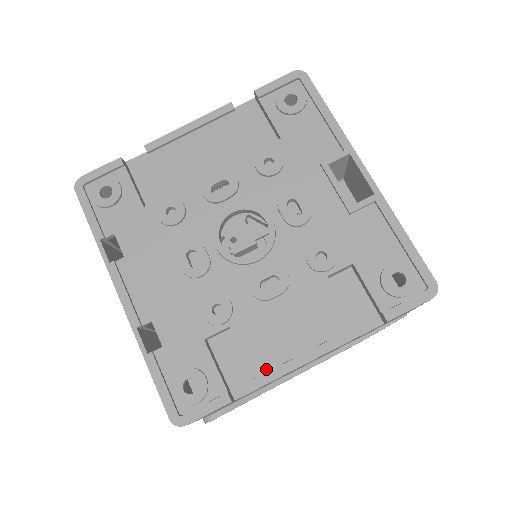
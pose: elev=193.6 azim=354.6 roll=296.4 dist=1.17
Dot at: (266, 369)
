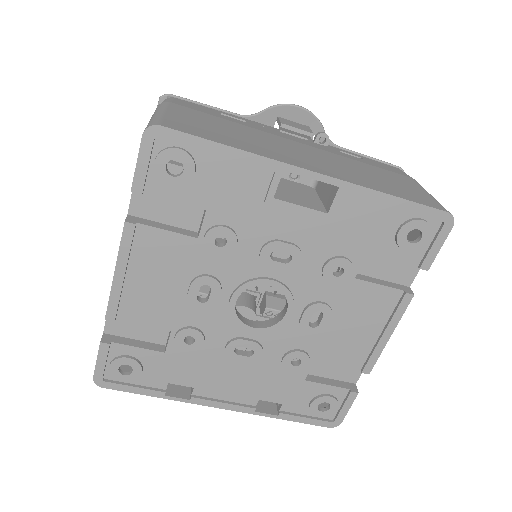
Dot at: (363, 361)
